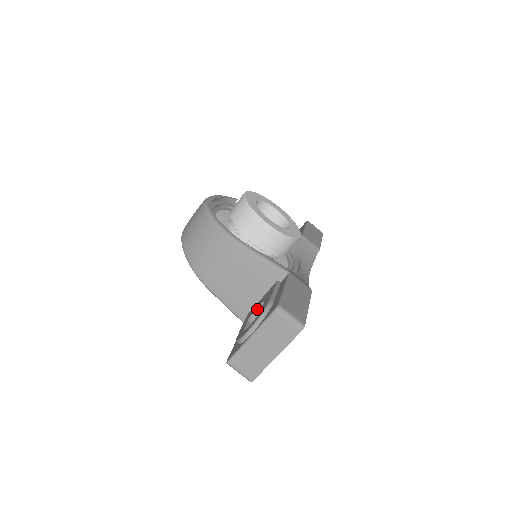
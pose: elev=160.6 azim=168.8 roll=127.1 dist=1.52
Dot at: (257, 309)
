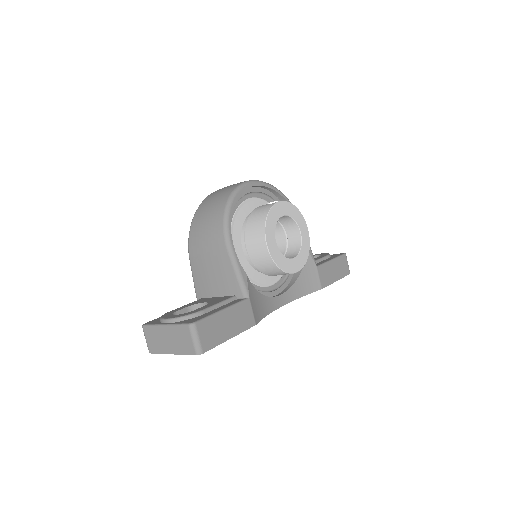
Dot at: (203, 303)
